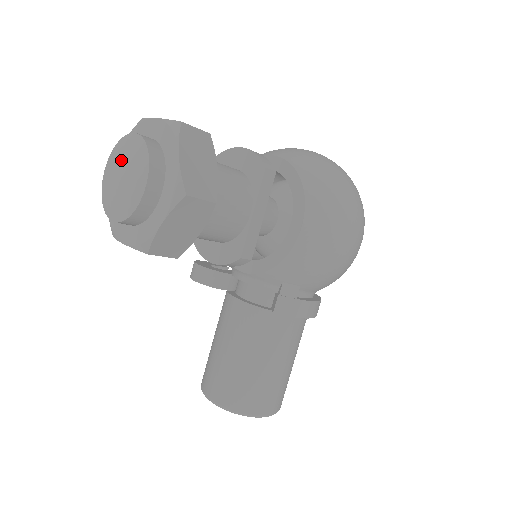
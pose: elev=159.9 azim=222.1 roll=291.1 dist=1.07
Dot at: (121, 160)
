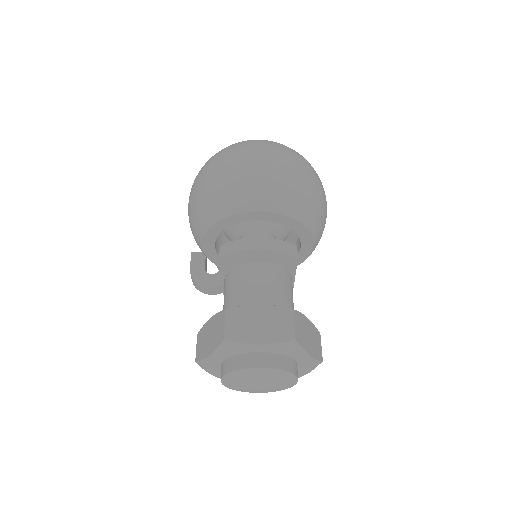
Dot at: (256, 381)
